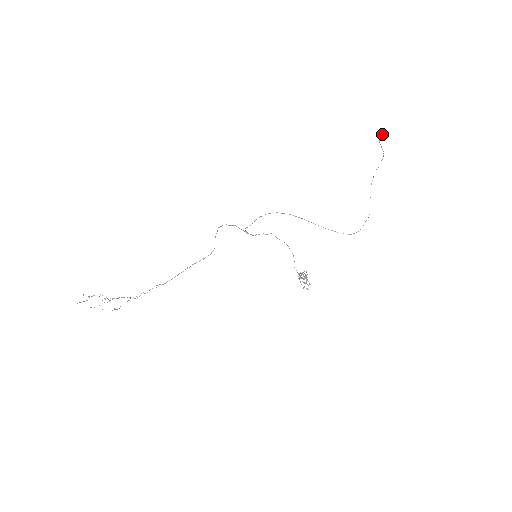
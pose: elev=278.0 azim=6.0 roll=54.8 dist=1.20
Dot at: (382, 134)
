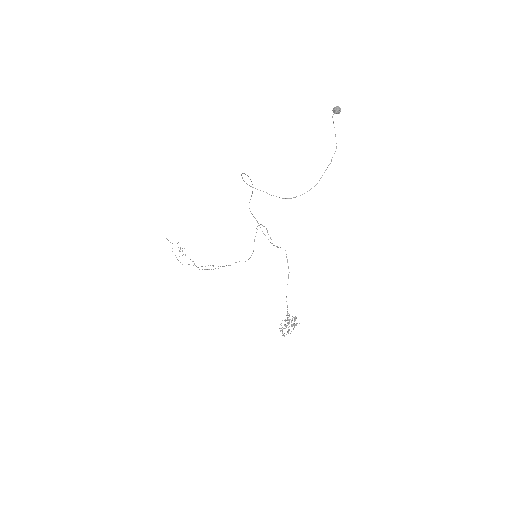
Dot at: (337, 108)
